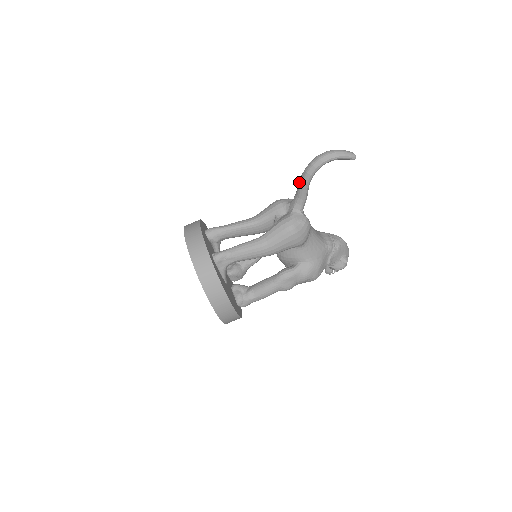
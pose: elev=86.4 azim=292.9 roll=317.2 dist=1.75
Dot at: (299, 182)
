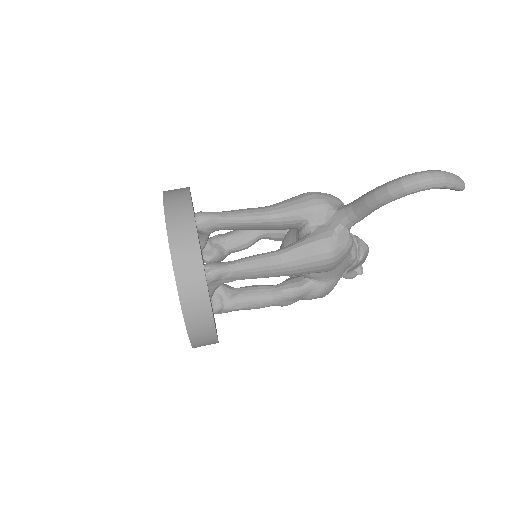
Dot at: (368, 197)
